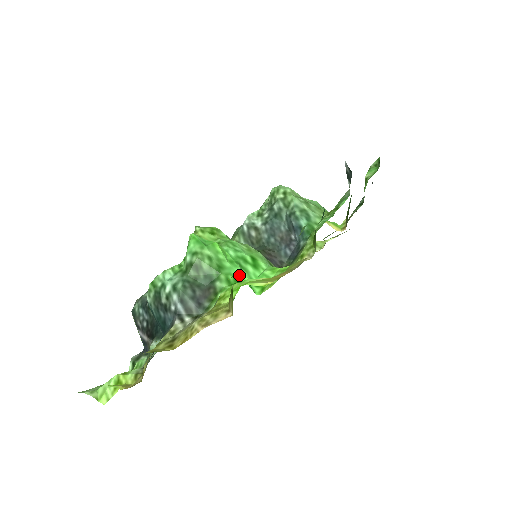
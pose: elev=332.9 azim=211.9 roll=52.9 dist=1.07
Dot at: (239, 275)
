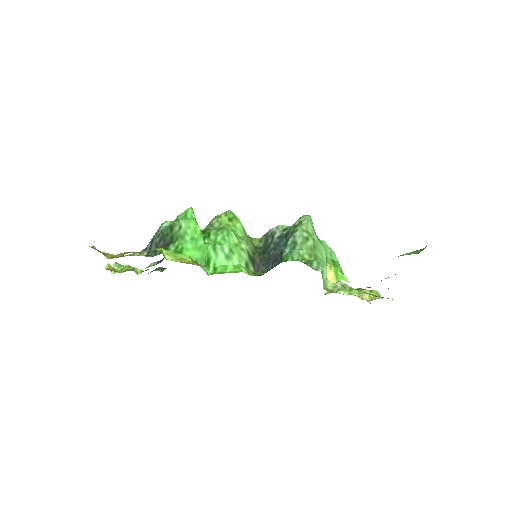
Dot at: (186, 249)
